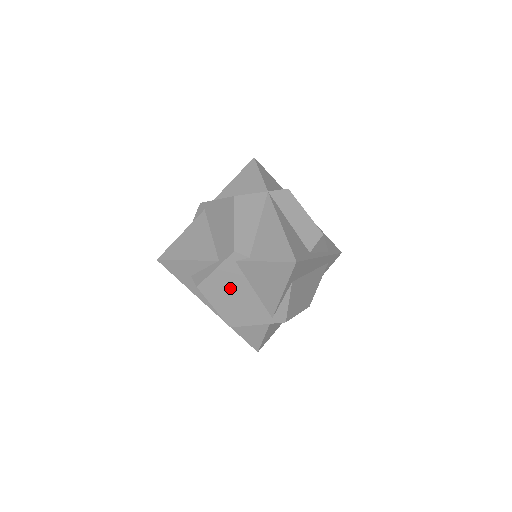
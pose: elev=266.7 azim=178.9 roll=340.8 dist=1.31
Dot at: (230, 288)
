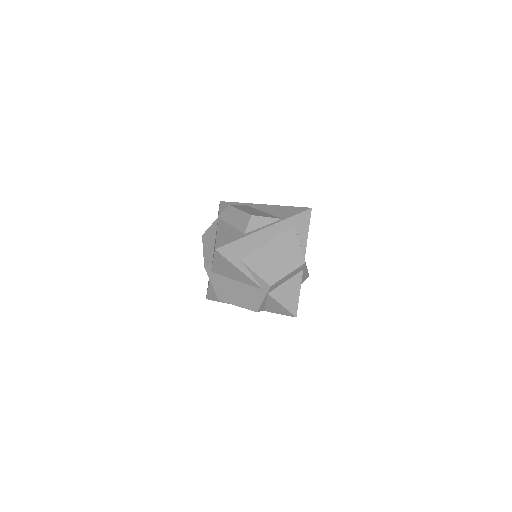
Dot at: (228, 289)
